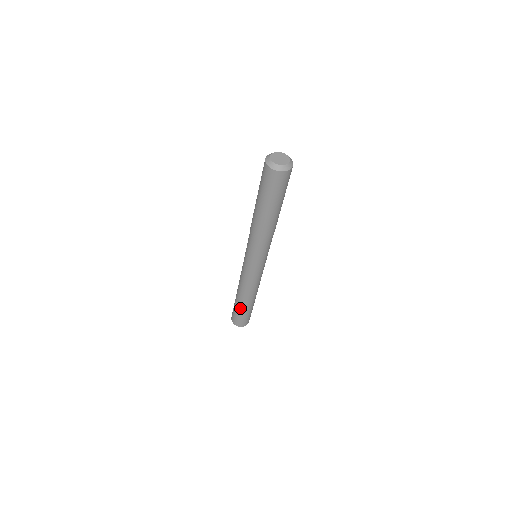
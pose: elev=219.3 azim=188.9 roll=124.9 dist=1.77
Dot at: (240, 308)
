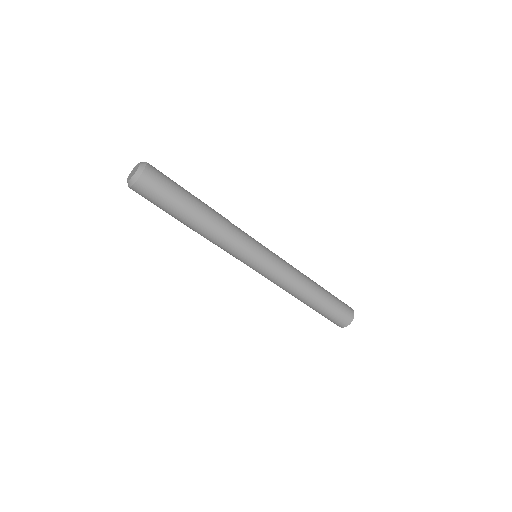
Dot at: (316, 310)
